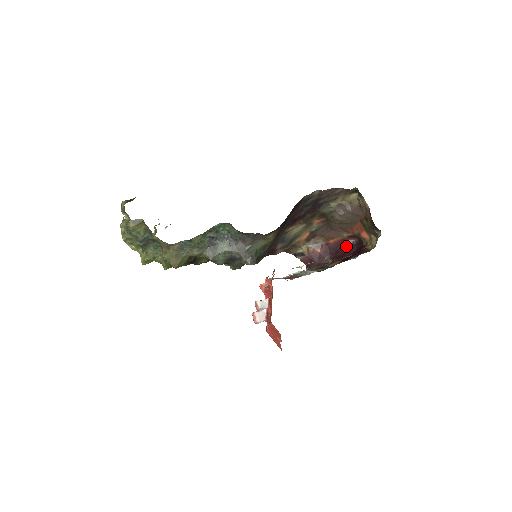
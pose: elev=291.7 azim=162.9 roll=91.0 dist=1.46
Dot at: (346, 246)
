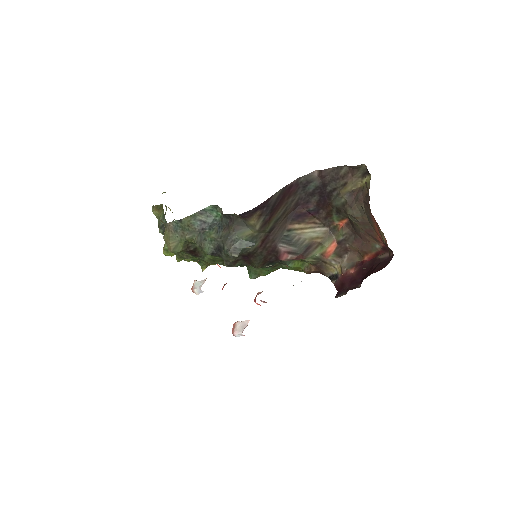
Dot at: (379, 263)
